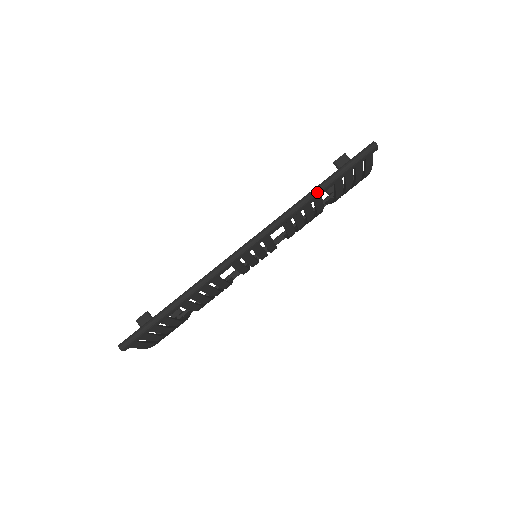
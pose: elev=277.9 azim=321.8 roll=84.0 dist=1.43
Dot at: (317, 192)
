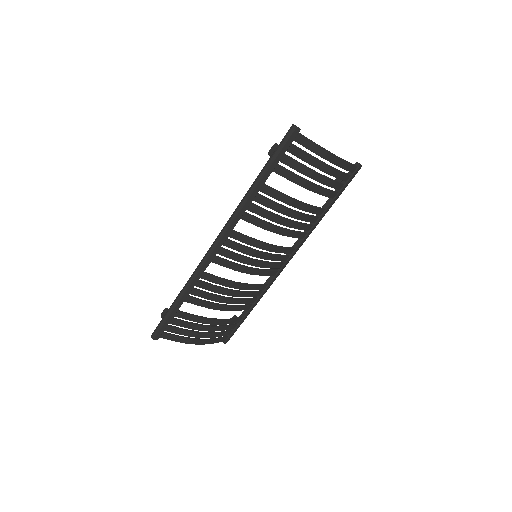
Dot at: (255, 183)
